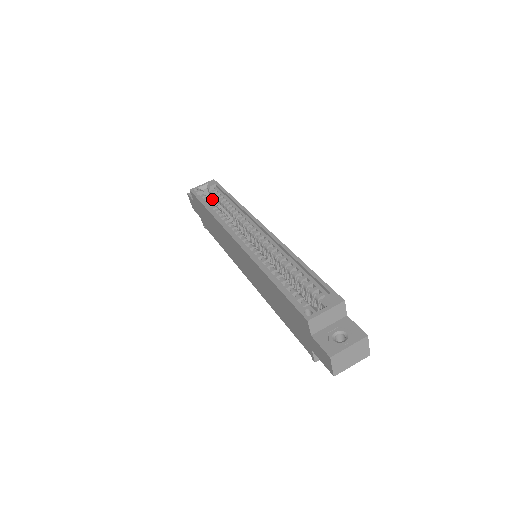
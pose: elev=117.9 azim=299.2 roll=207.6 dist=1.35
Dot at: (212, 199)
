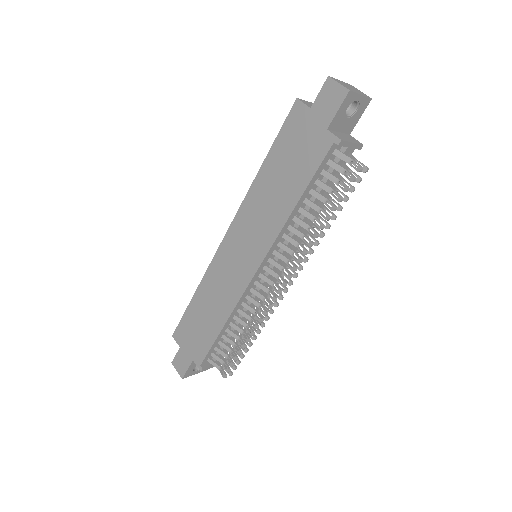
Dot at: occluded
